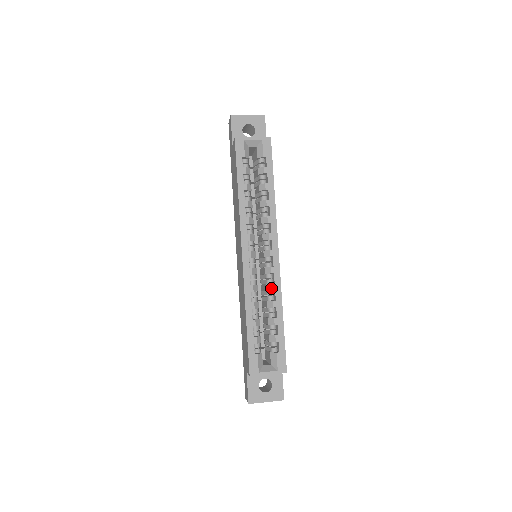
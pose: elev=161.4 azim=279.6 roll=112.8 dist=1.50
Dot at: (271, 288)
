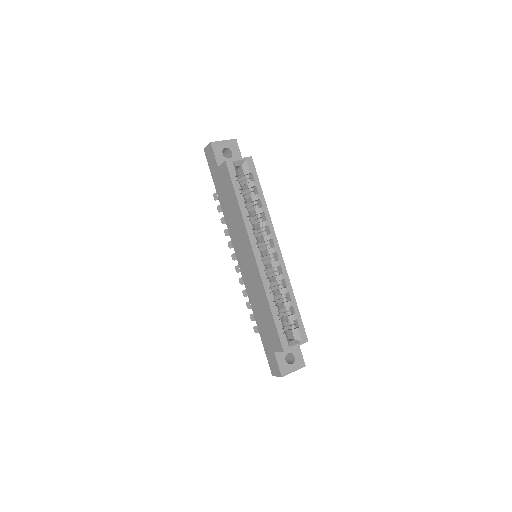
Dot at: (281, 278)
